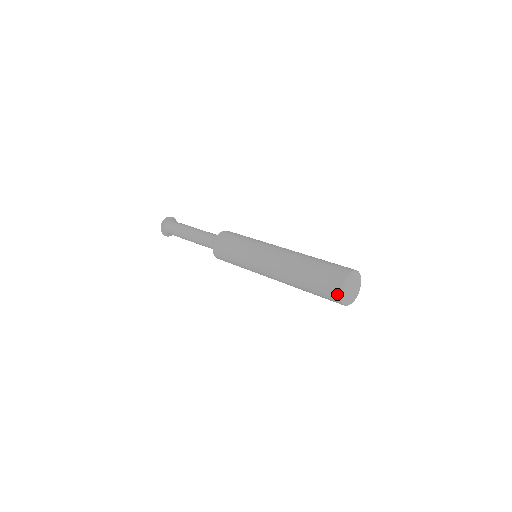
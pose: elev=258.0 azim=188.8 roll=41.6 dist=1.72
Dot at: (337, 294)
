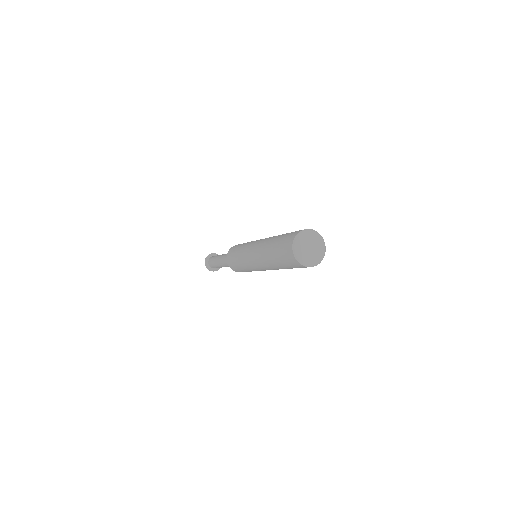
Dot at: (297, 264)
